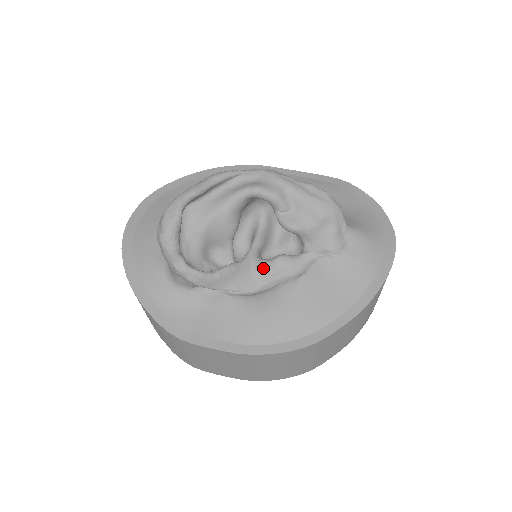
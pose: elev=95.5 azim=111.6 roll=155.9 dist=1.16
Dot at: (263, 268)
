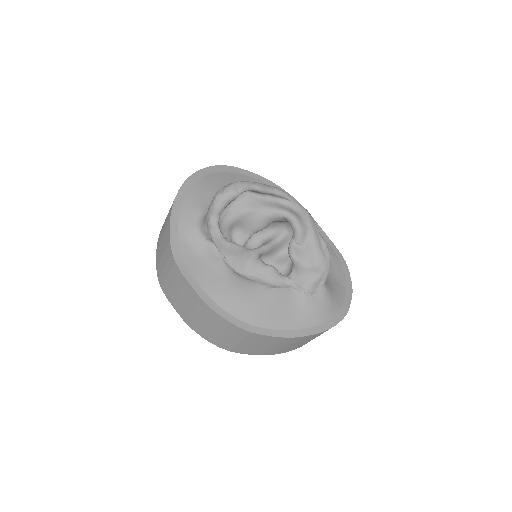
Dot at: (257, 265)
